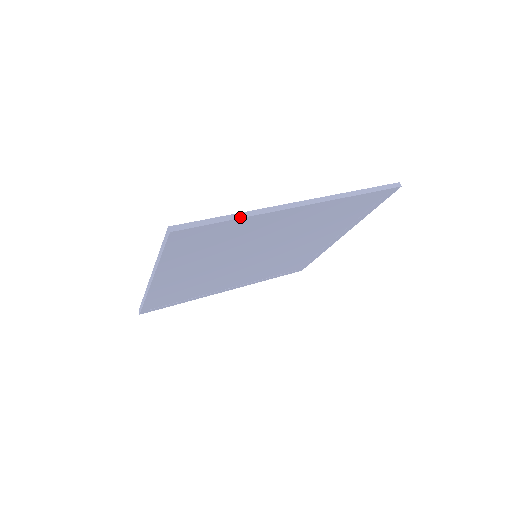
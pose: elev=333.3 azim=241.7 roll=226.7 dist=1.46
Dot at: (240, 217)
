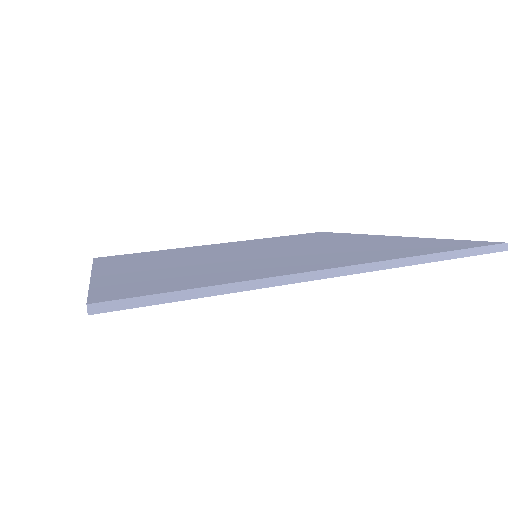
Dot at: (222, 292)
